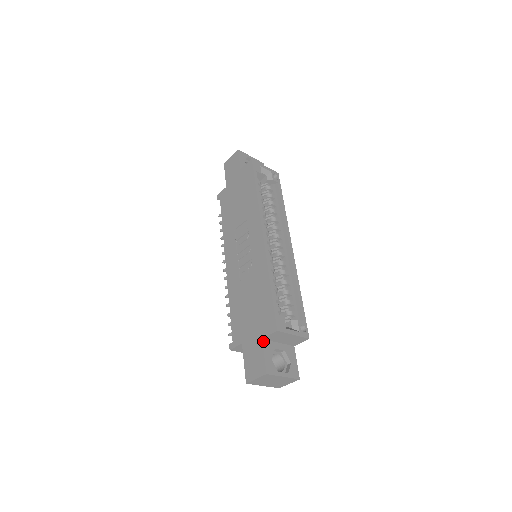
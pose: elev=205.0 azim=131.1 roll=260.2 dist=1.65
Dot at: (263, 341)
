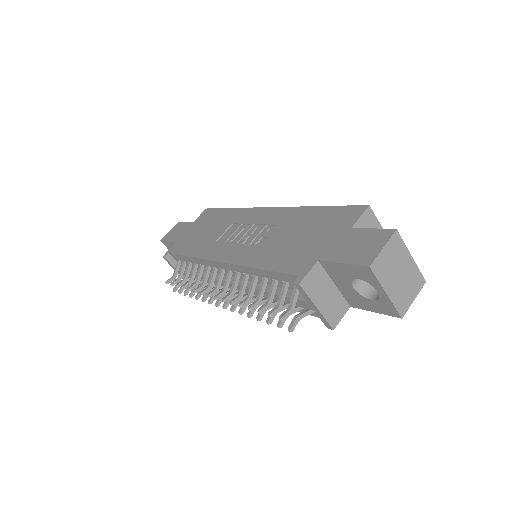
Dot at: (355, 229)
